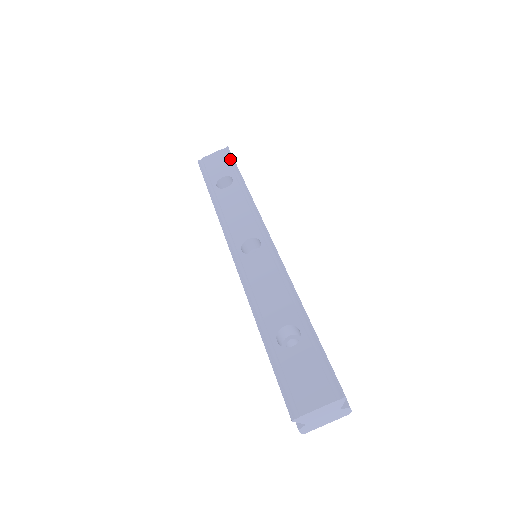
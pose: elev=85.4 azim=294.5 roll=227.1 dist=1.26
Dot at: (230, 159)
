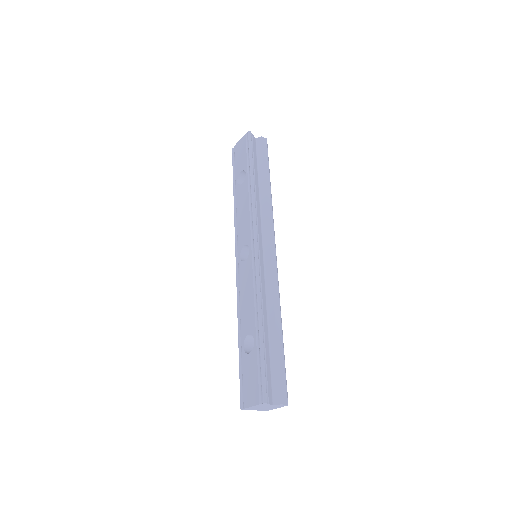
Dot at: (248, 148)
